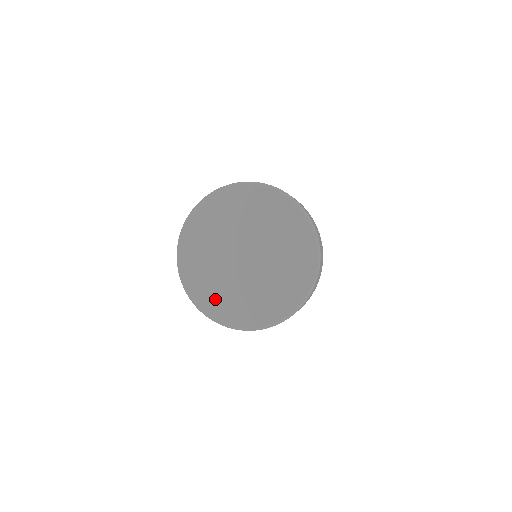
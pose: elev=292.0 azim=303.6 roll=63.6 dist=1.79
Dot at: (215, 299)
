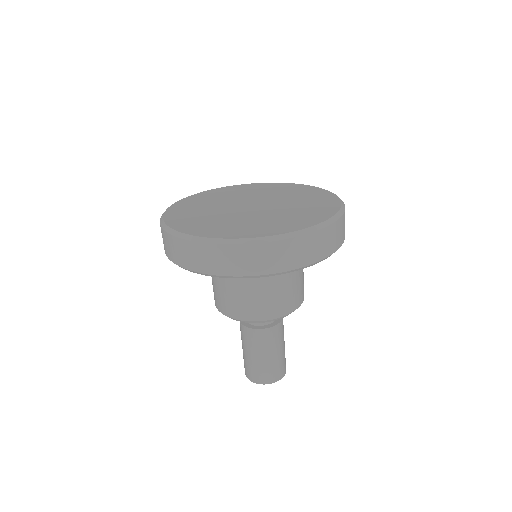
Dot at: (257, 228)
